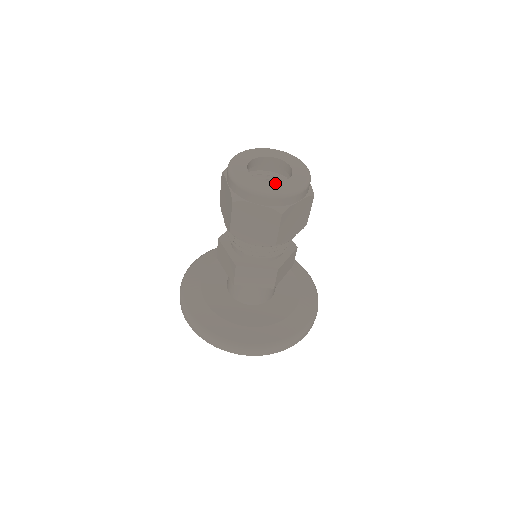
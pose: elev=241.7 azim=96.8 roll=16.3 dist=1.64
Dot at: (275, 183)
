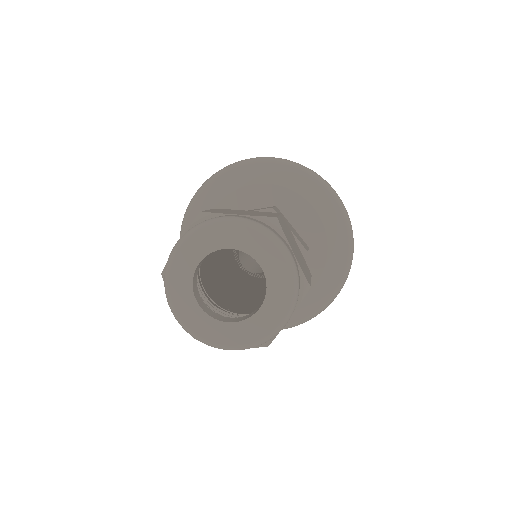
Dot at: (244, 322)
